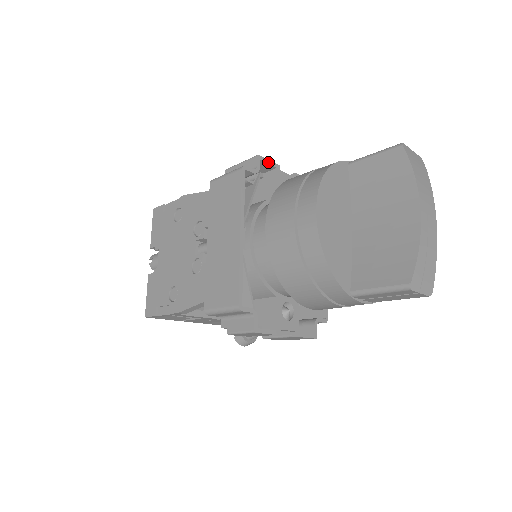
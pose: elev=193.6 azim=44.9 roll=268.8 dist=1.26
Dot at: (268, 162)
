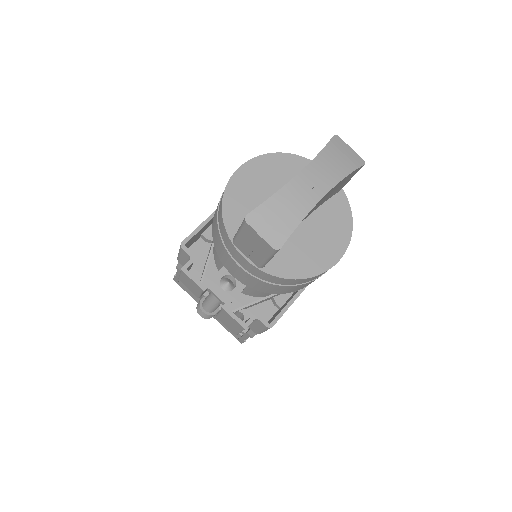
Dot at: occluded
